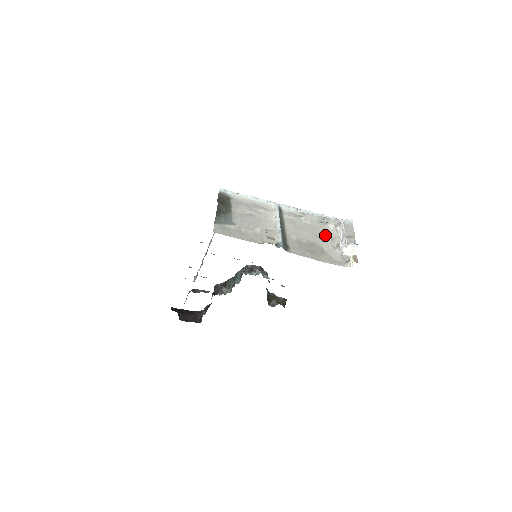
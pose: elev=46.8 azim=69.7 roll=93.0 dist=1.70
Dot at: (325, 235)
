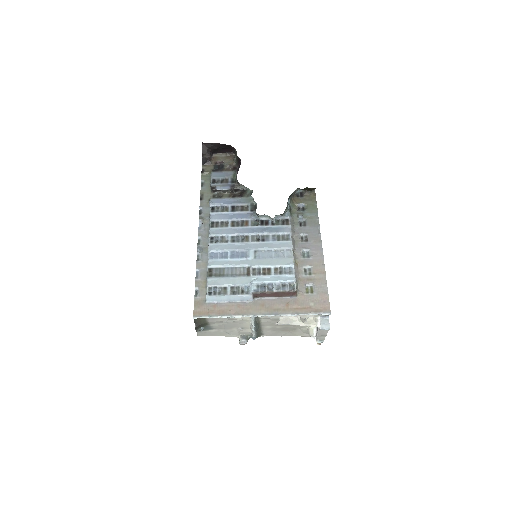
Dot at: occluded
